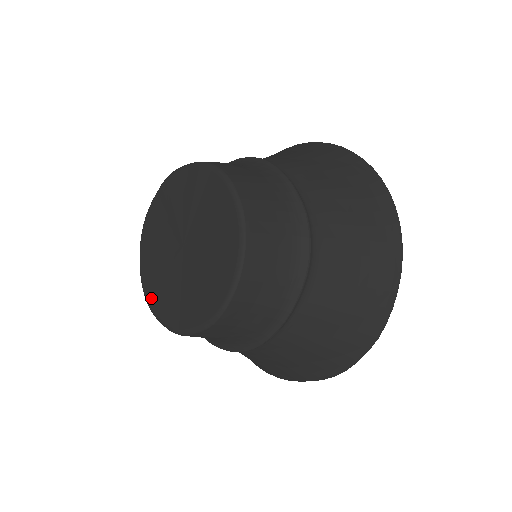
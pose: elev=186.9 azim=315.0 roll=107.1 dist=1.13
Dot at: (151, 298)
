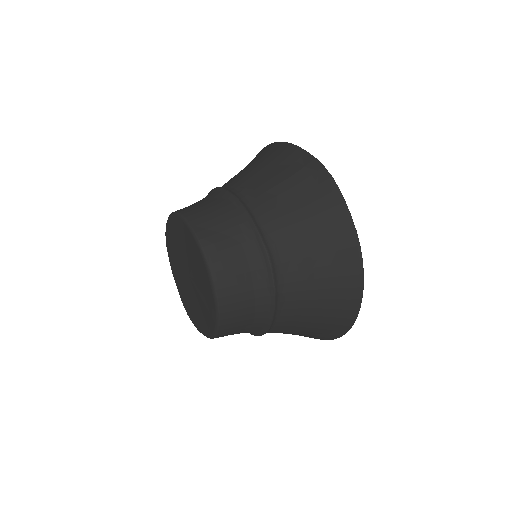
Dot at: (167, 243)
